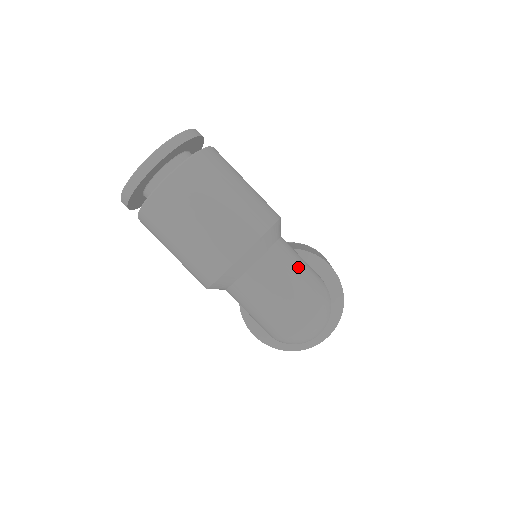
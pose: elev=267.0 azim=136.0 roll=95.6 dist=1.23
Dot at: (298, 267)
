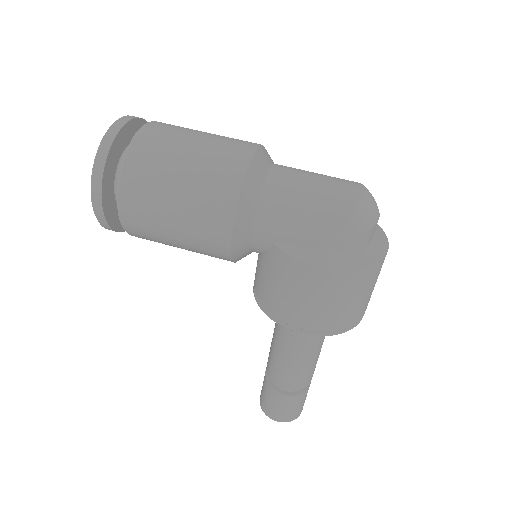
Dot at: occluded
